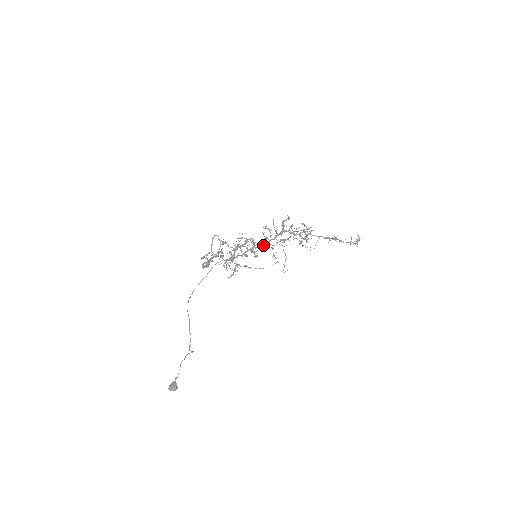
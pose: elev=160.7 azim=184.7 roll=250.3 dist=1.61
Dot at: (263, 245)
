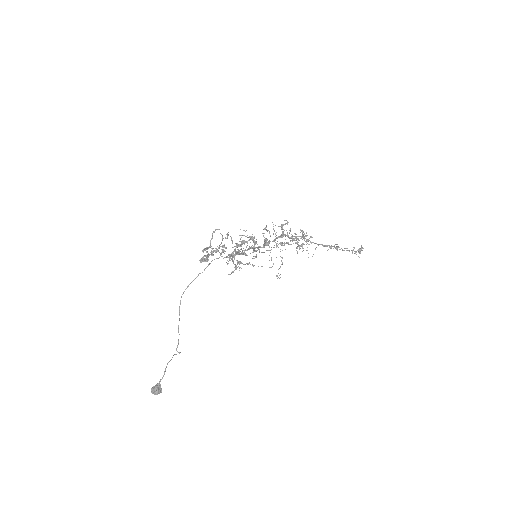
Dot at: occluded
